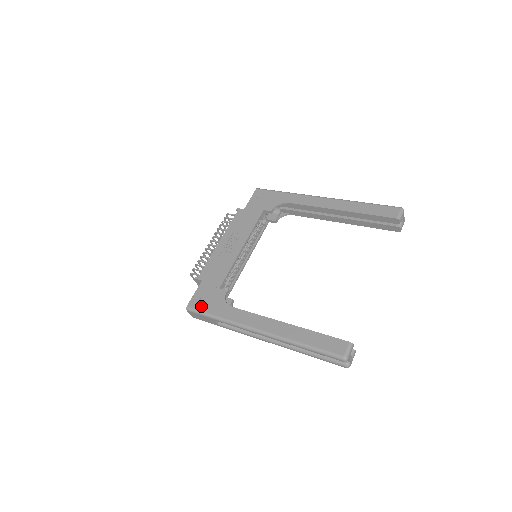
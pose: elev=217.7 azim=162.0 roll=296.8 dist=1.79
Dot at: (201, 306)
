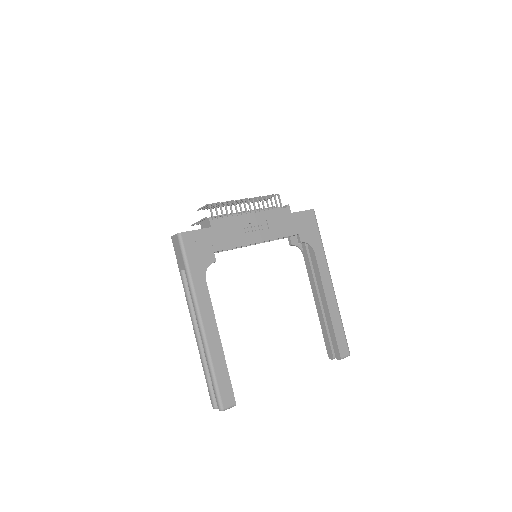
Dot at: (190, 248)
